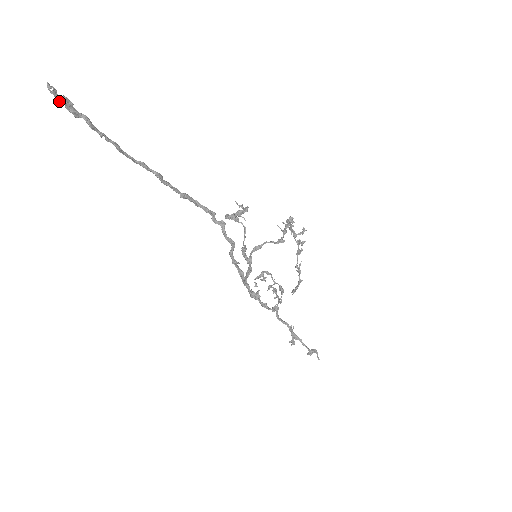
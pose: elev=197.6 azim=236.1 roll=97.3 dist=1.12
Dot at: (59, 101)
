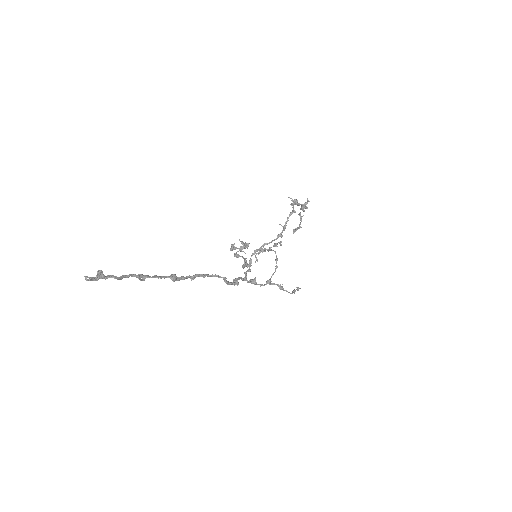
Dot at: occluded
